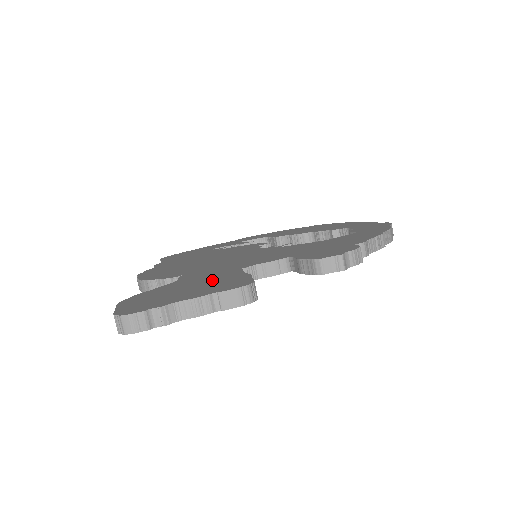
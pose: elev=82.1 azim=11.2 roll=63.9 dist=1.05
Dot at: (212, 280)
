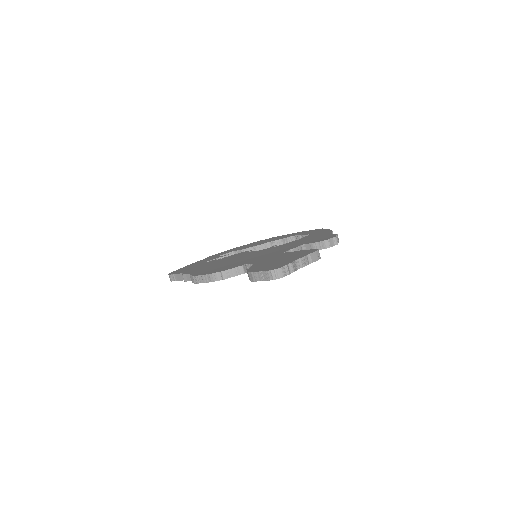
Dot at: (284, 256)
